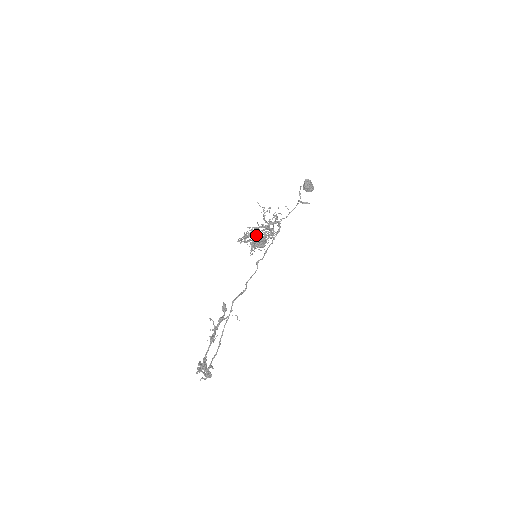
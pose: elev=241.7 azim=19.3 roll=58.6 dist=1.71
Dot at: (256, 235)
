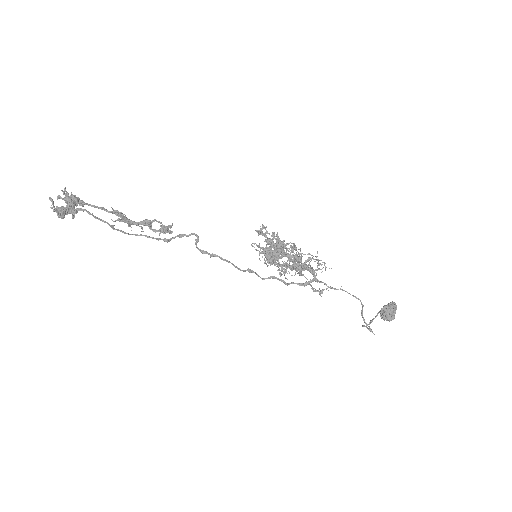
Dot at: occluded
